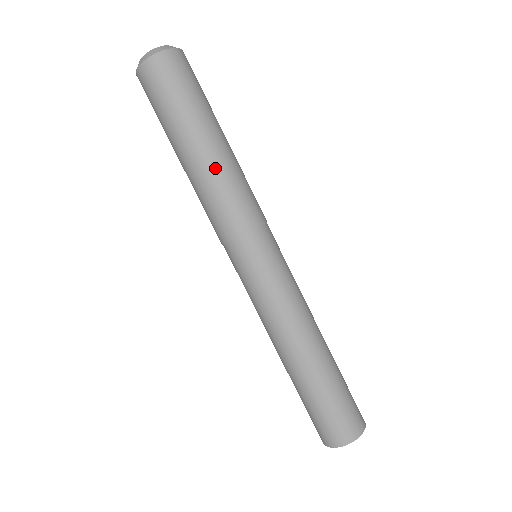
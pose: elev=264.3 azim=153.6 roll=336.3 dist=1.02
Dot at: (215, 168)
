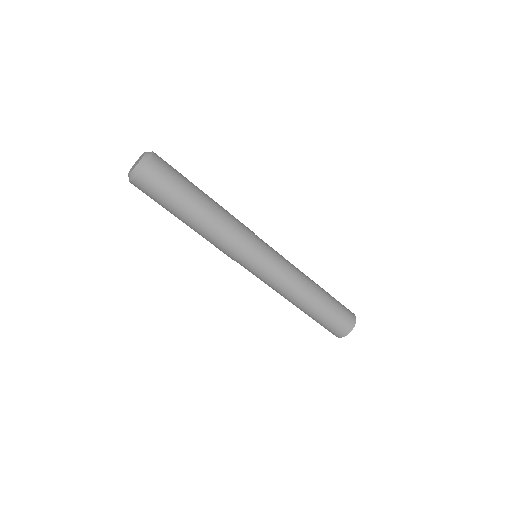
Dot at: (215, 219)
